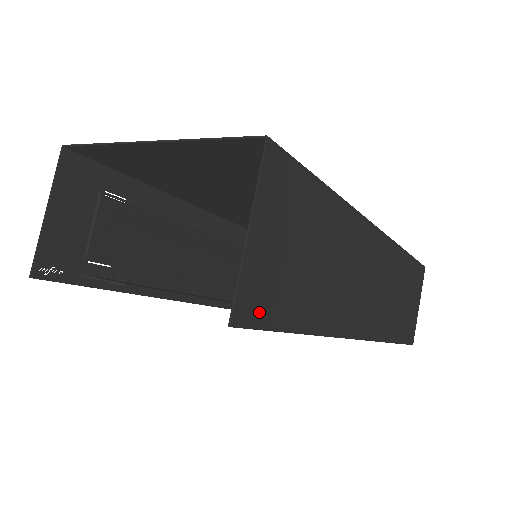
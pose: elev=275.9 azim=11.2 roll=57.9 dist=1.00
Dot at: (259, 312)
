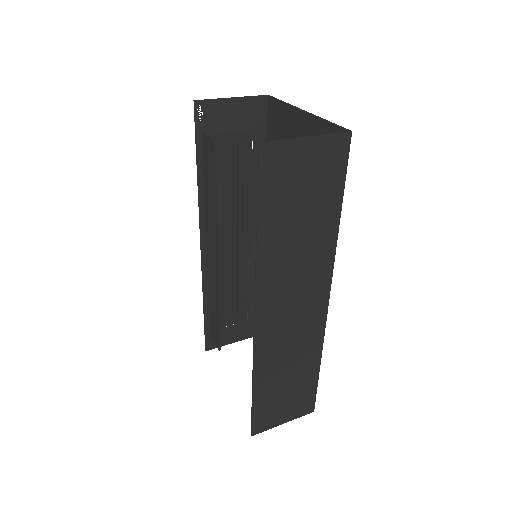
Dot at: (268, 168)
